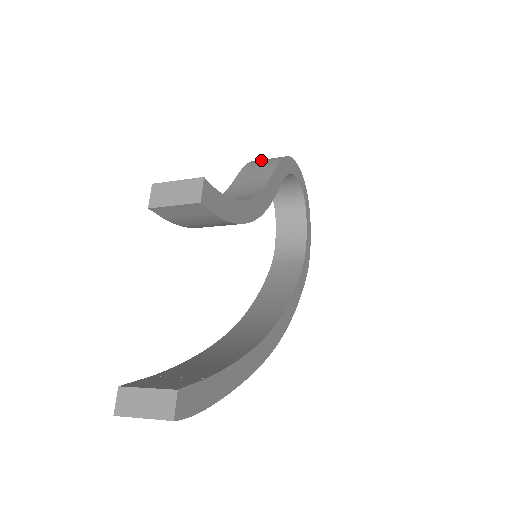
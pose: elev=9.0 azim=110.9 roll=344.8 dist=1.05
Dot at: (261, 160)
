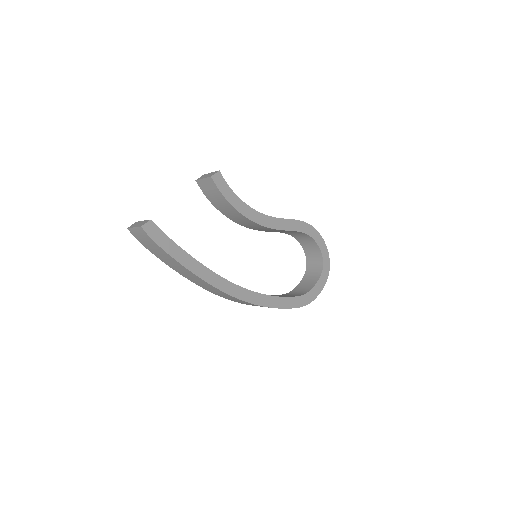
Dot at: occluded
